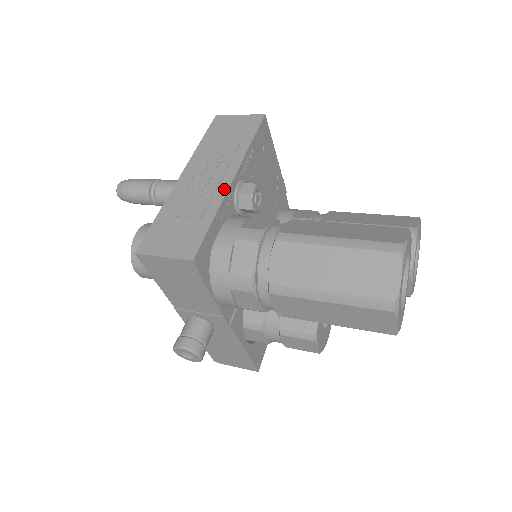
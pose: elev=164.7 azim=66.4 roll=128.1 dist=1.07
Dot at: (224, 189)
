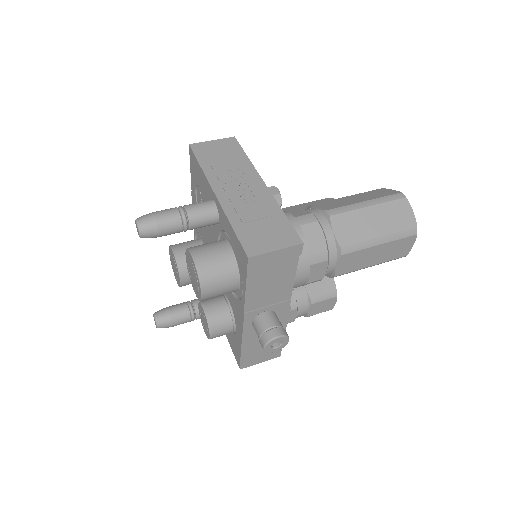
Dot at: (267, 192)
